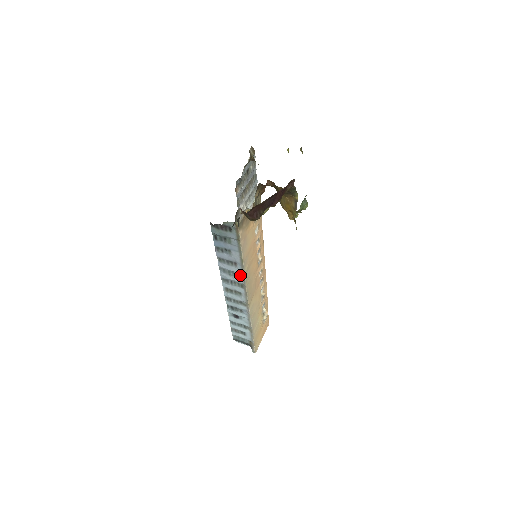
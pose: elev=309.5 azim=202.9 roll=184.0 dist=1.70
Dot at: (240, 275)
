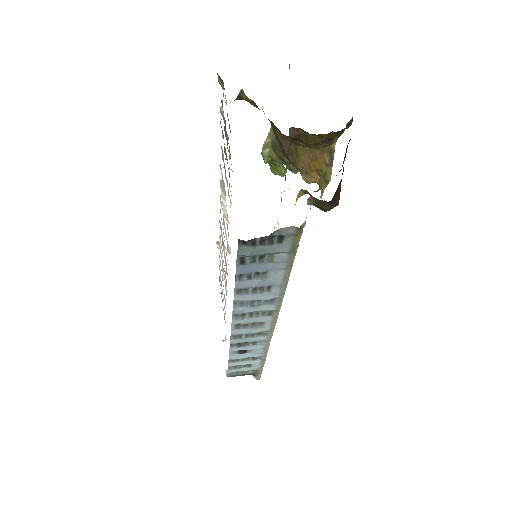
Dot at: (272, 300)
